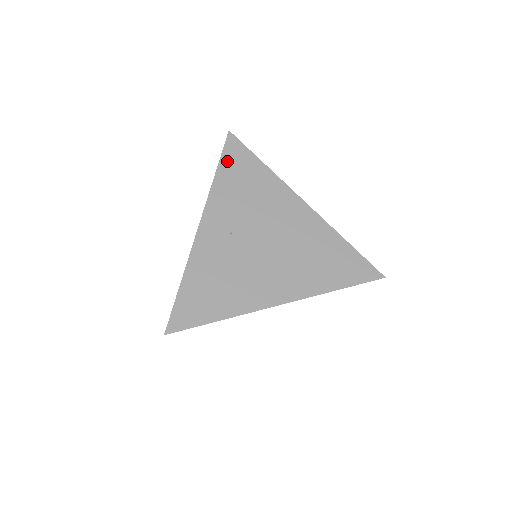
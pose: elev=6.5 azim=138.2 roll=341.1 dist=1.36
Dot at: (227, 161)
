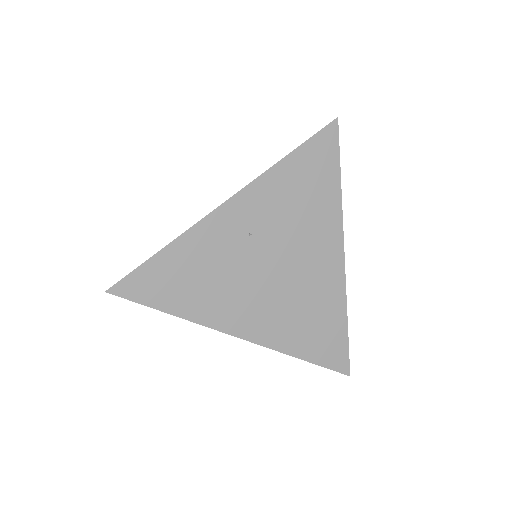
Dot at: (308, 151)
